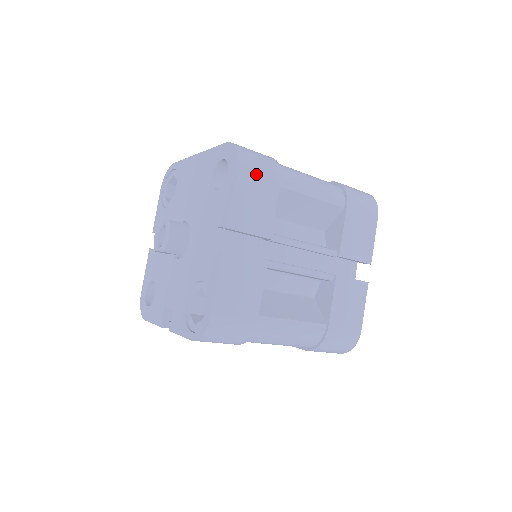
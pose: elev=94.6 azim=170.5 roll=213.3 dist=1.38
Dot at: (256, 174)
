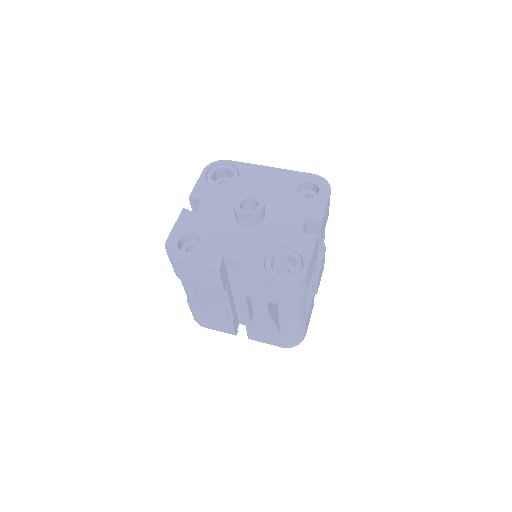
Dot at: occluded
